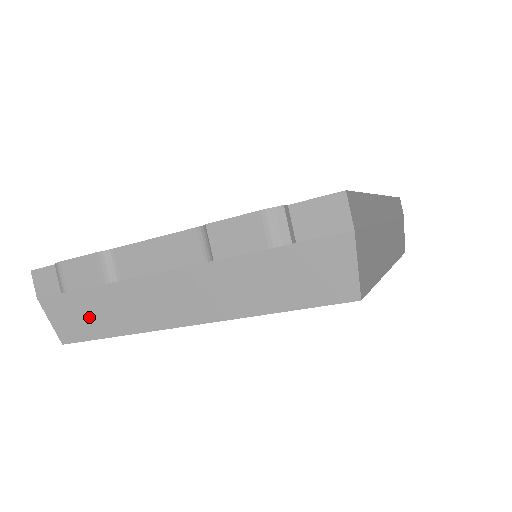
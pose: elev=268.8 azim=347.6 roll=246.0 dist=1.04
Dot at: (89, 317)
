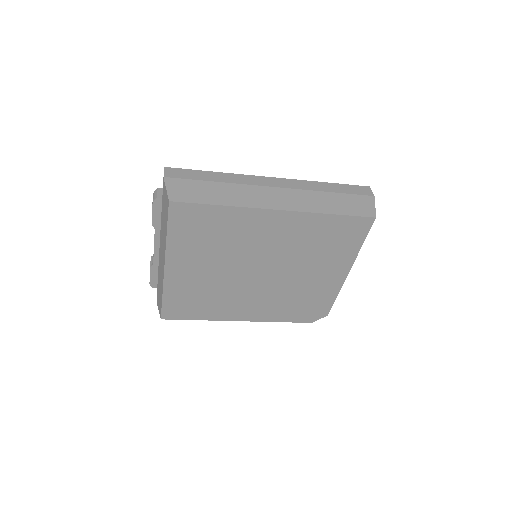
Dot at: (160, 295)
